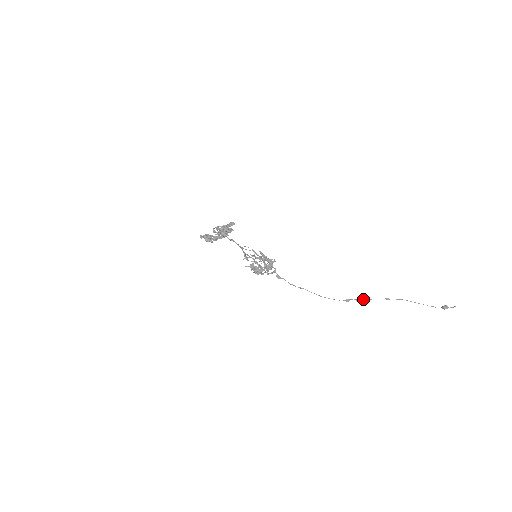
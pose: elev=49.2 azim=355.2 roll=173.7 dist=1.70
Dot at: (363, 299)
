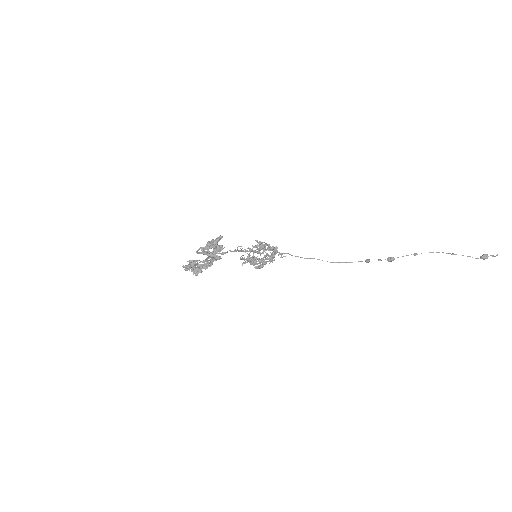
Dot at: (387, 260)
